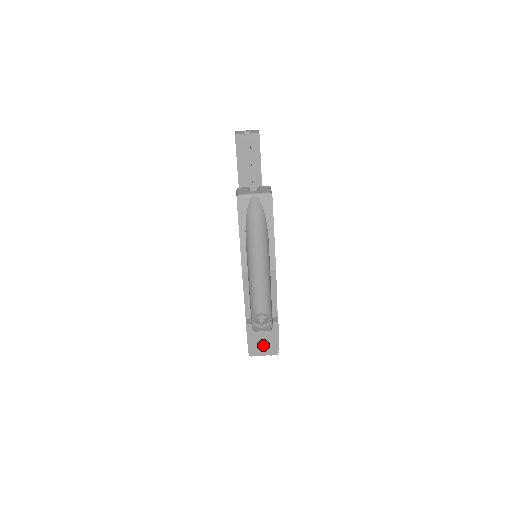
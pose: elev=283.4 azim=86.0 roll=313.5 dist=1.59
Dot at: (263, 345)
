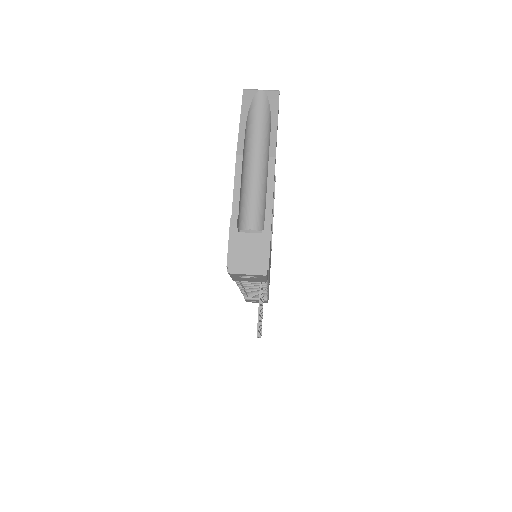
Dot at: (248, 256)
